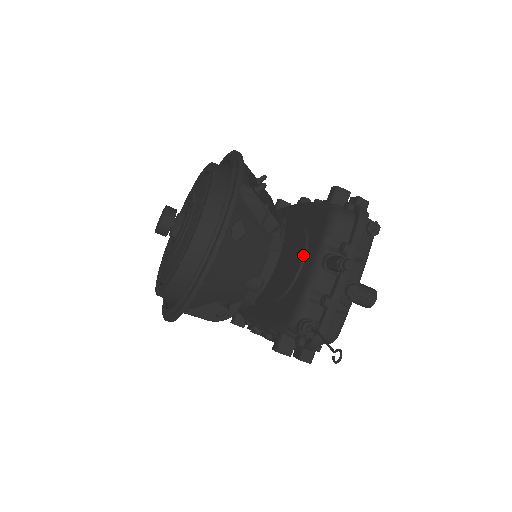
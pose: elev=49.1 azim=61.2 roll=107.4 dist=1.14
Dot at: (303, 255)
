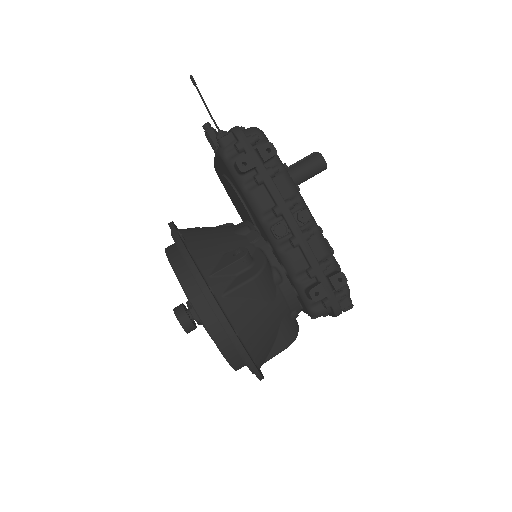
Dot at: occluded
